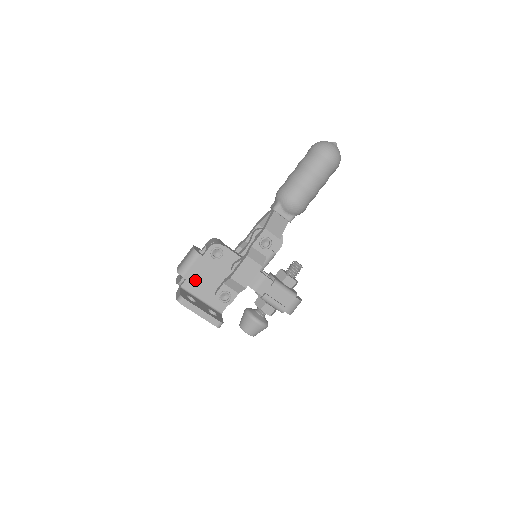
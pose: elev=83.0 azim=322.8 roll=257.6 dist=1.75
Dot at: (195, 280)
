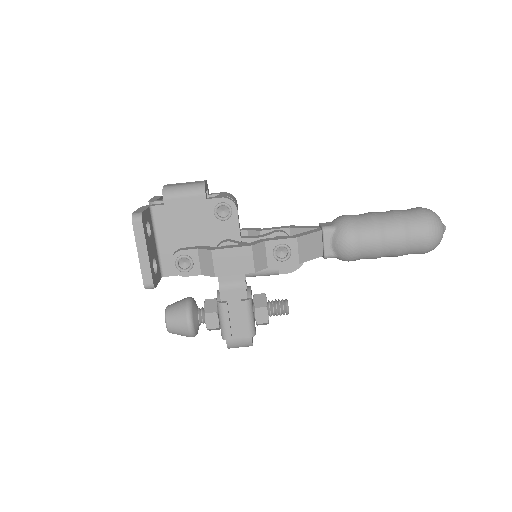
Dot at: (172, 215)
